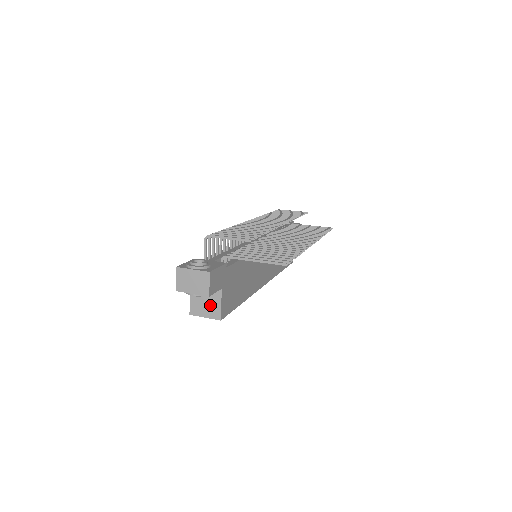
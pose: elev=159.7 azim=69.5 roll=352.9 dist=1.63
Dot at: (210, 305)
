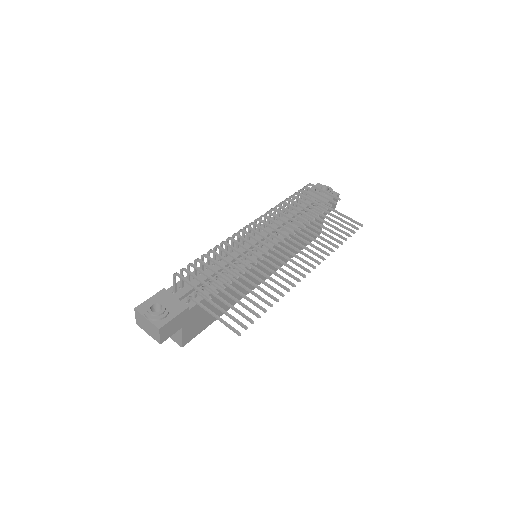
Dot at: occluded
